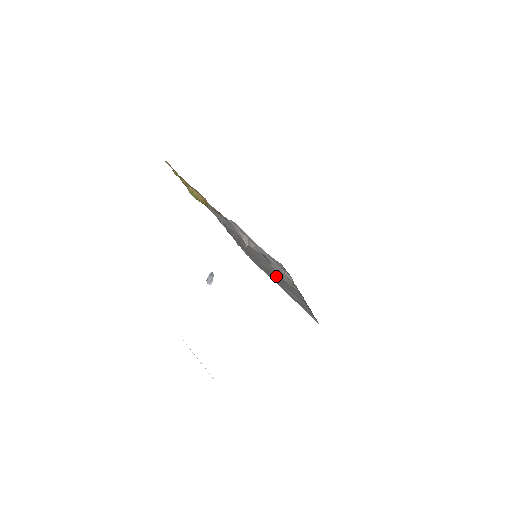
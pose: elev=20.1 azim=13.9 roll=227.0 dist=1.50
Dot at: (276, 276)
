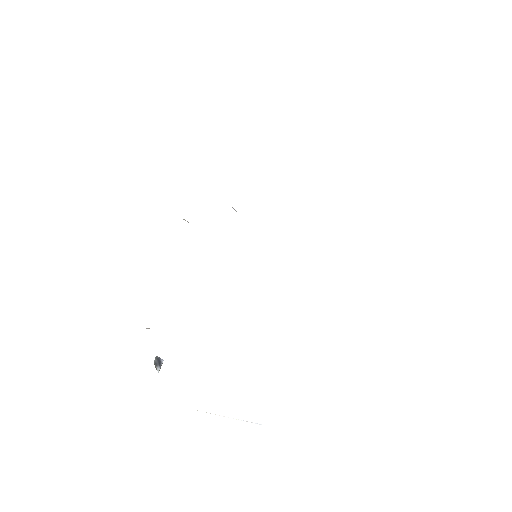
Dot at: occluded
